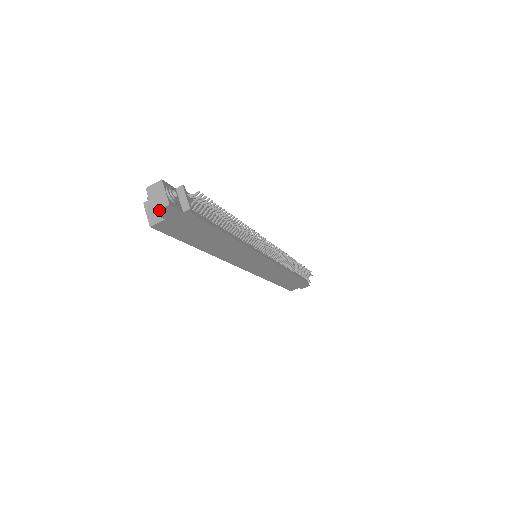
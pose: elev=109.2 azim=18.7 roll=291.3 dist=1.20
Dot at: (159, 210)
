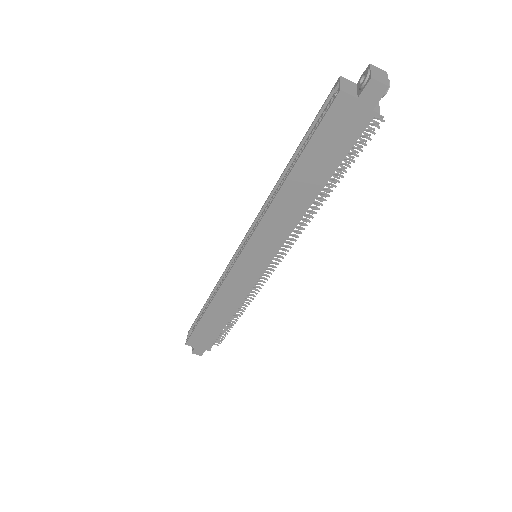
Dot at: (377, 81)
